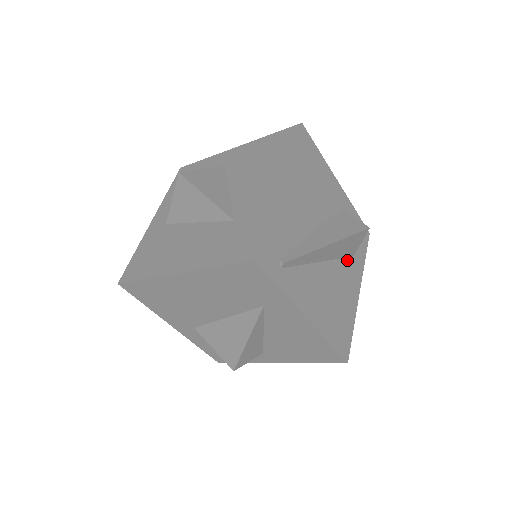
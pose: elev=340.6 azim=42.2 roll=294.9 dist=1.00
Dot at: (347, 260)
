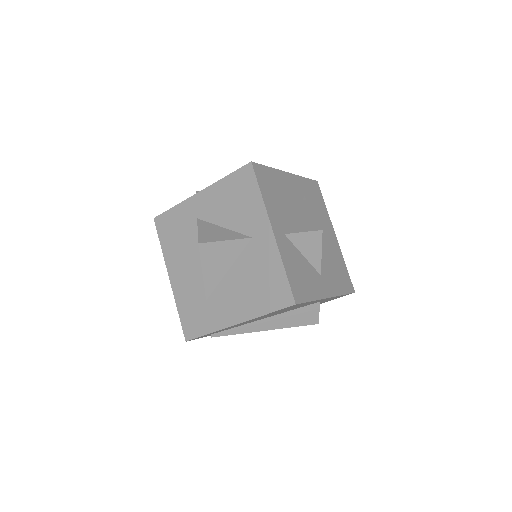
Dot at: occluded
